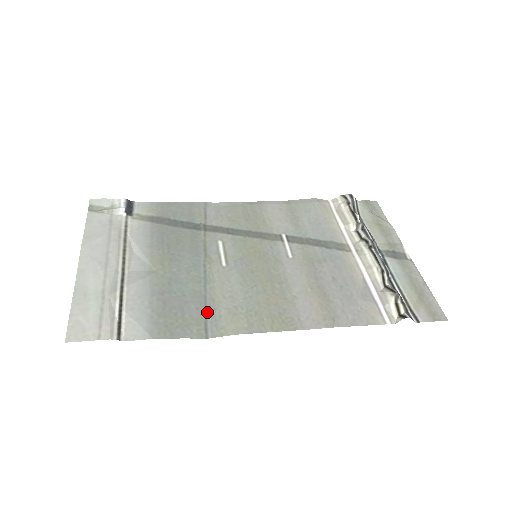
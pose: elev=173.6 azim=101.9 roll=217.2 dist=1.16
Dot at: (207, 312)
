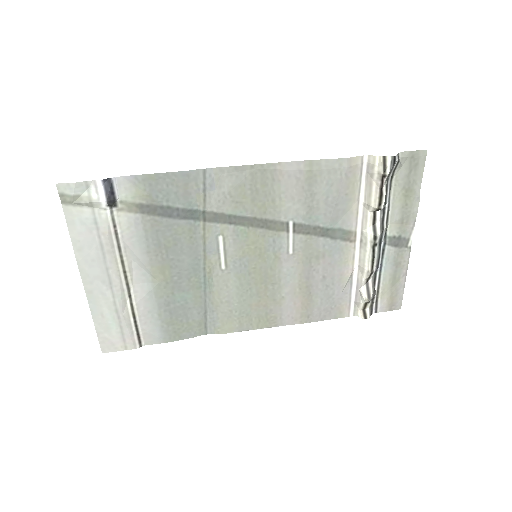
Dot at: (207, 314)
